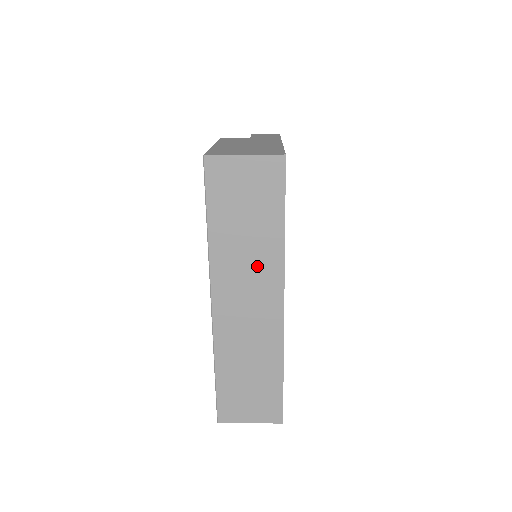
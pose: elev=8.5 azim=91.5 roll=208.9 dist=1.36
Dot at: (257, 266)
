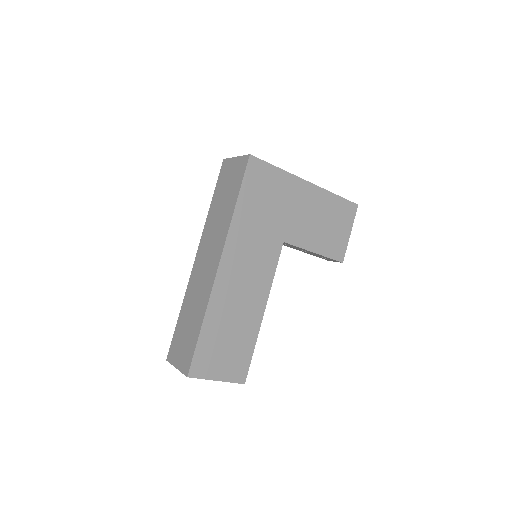
Dot at: (218, 232)
